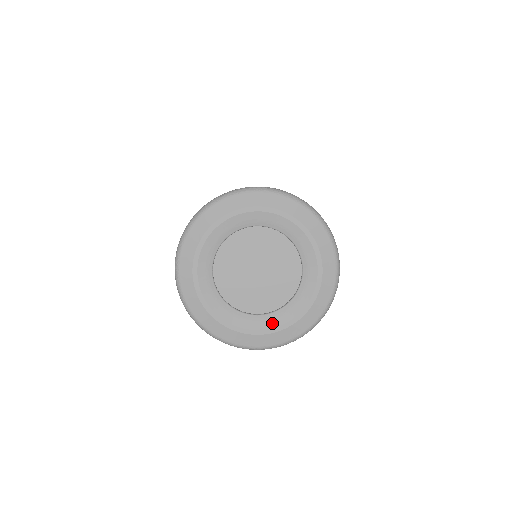
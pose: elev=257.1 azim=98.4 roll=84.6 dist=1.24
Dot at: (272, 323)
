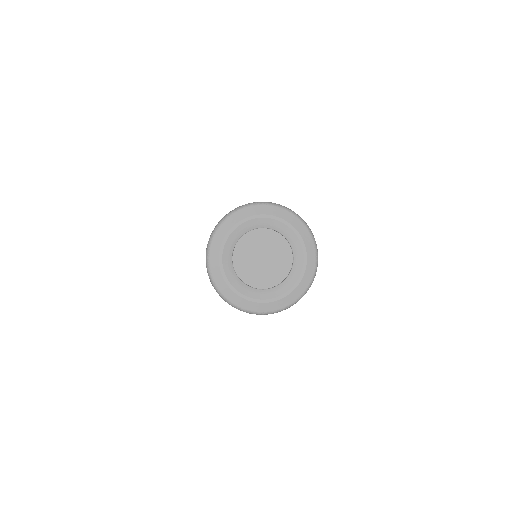
Dot at: (288, 286)
